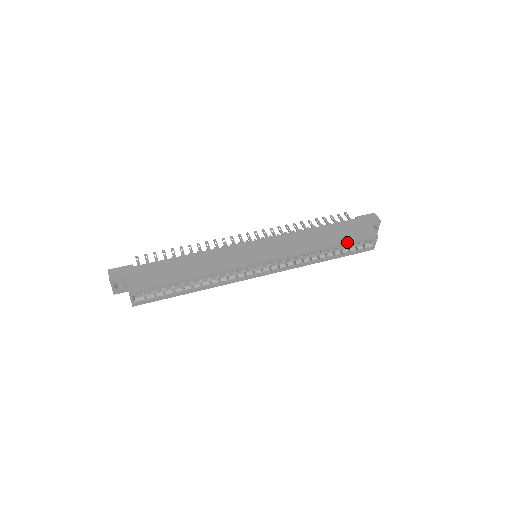
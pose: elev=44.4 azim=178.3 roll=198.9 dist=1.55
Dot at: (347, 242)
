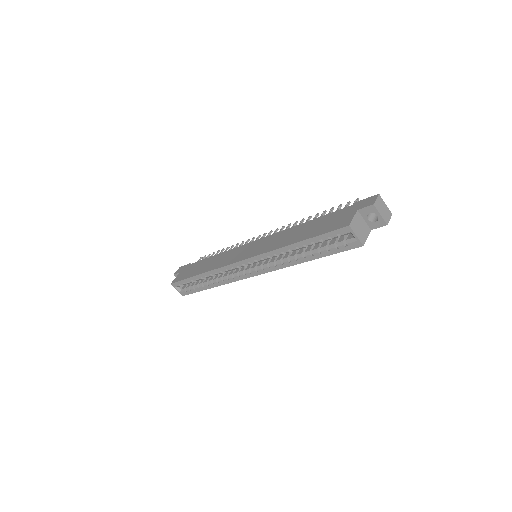
Dot at: (313, 237)
